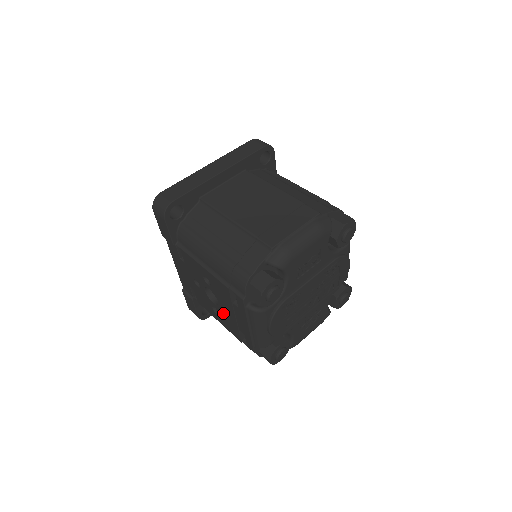
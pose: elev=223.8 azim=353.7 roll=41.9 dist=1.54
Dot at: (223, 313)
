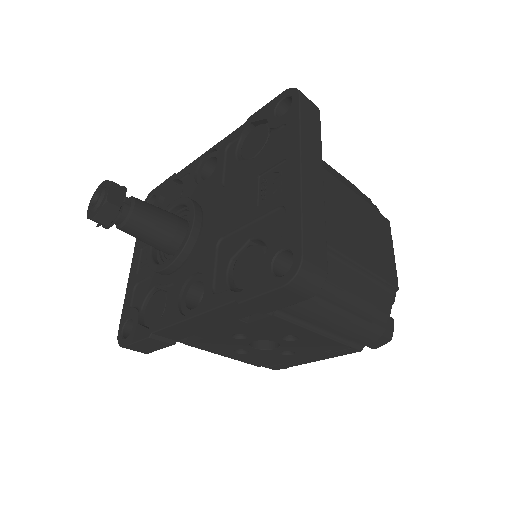
Dot at: (266, 354)
